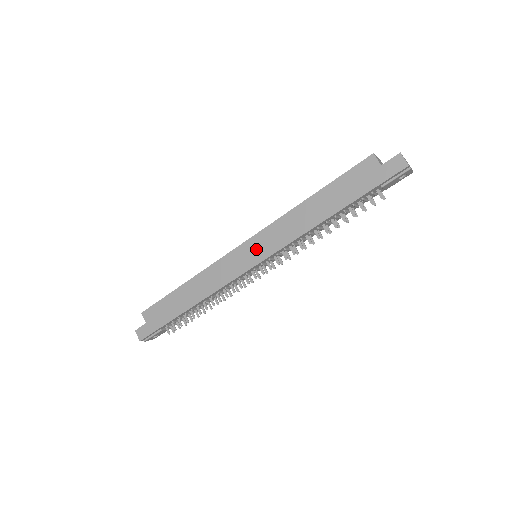
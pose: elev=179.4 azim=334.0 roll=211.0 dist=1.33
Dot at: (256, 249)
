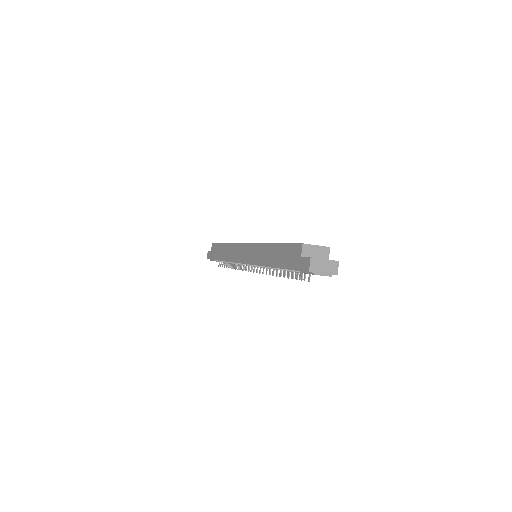
Dot at: (248, 253)
